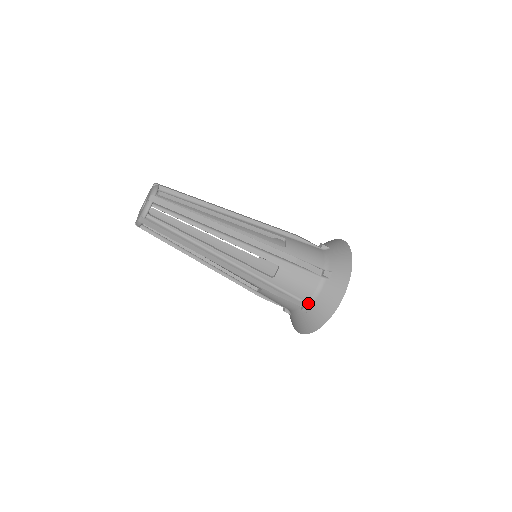
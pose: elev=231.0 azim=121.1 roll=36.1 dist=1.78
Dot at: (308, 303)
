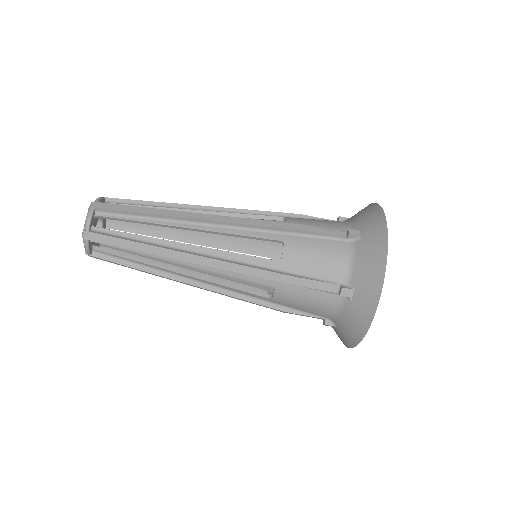
Dot at: (345, 283)
